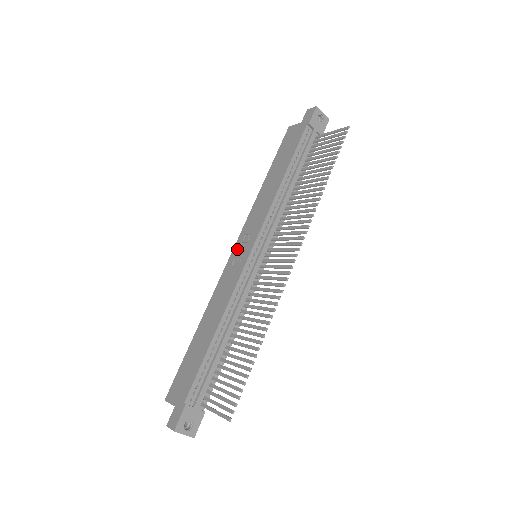
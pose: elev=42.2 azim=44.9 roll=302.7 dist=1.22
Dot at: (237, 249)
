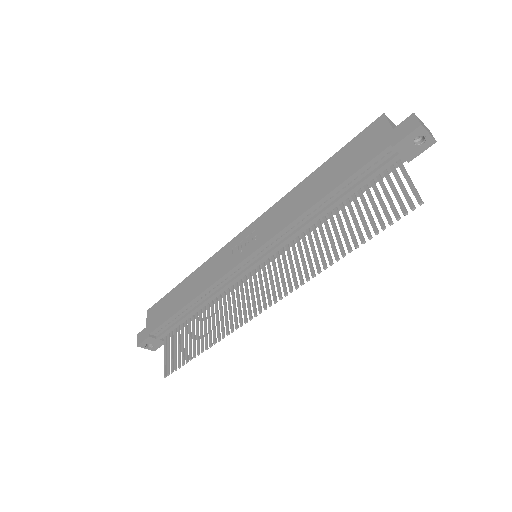
Dot at: (244, 236)
